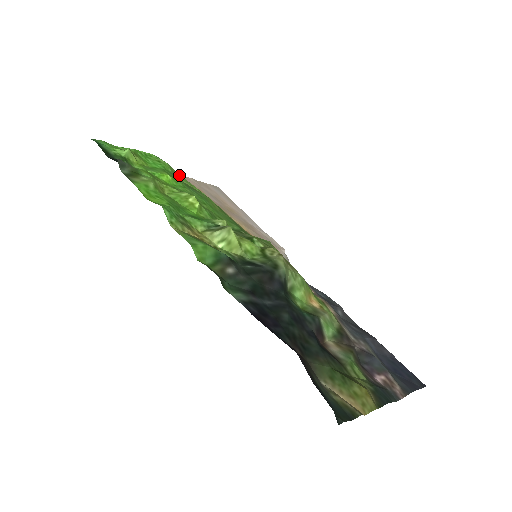
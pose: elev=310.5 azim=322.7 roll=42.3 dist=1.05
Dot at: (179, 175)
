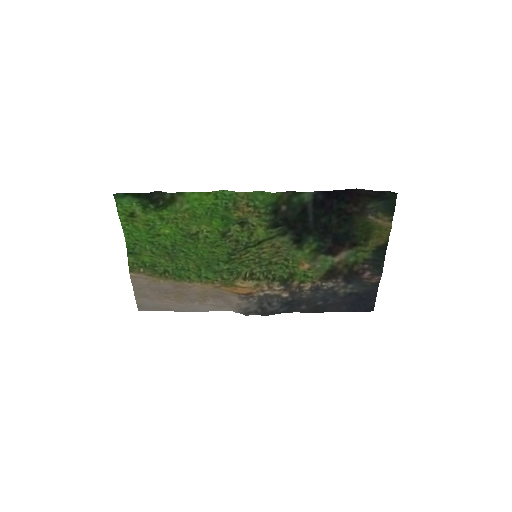
Dot at: (145, 259)
